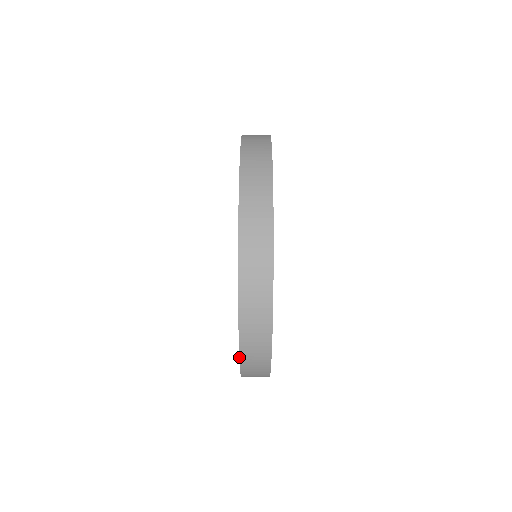
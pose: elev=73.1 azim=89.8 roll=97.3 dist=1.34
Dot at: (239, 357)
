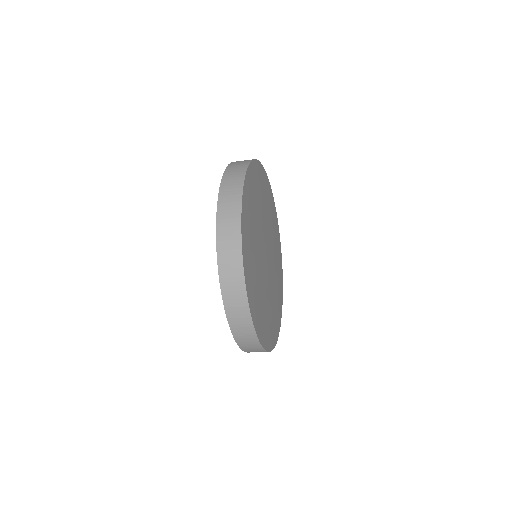
Dot at: (232, 334)
